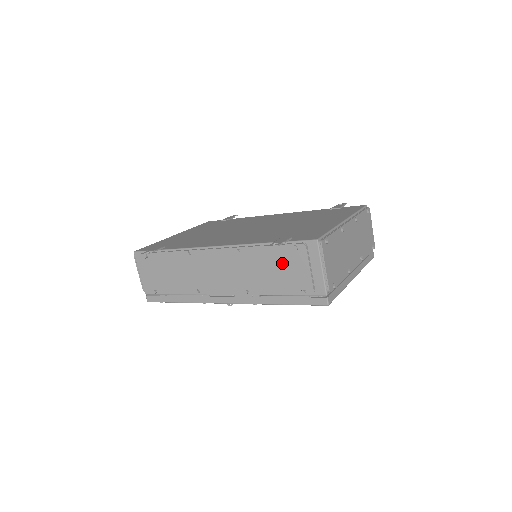
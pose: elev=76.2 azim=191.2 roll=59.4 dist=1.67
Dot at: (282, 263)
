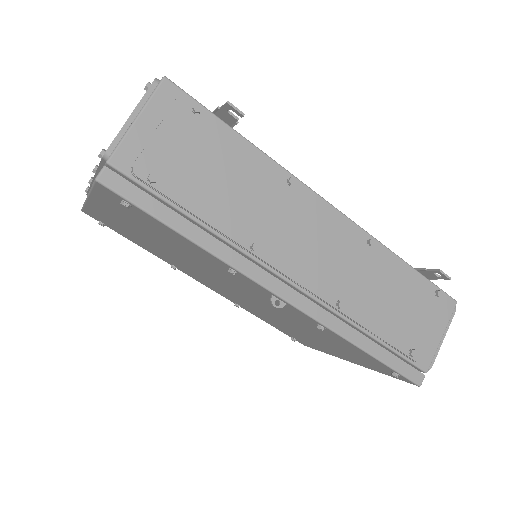
Dot at: (412, 300)
